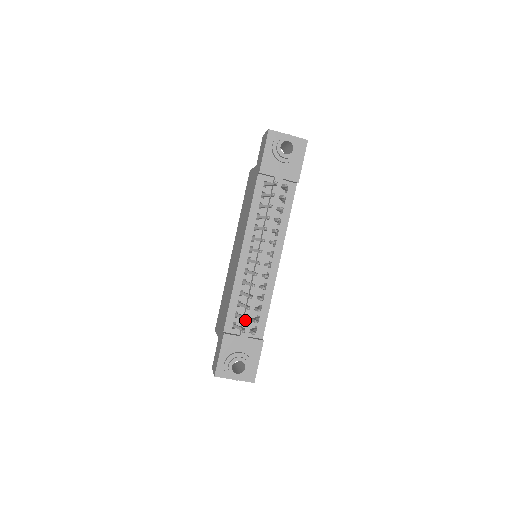
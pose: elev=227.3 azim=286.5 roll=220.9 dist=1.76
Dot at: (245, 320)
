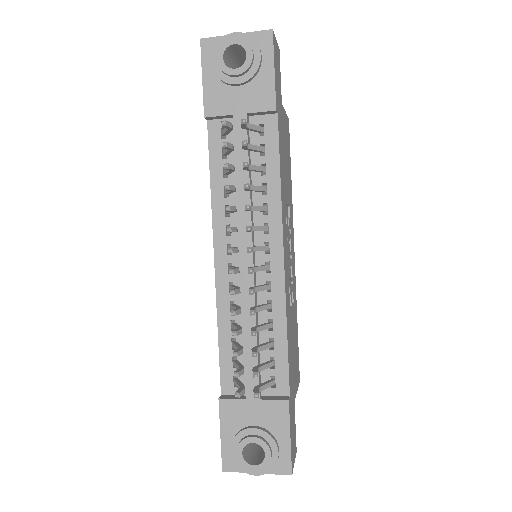
Dot at: (234, 375)
